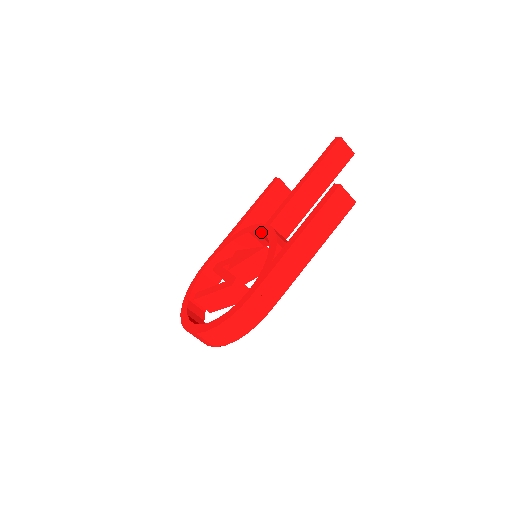
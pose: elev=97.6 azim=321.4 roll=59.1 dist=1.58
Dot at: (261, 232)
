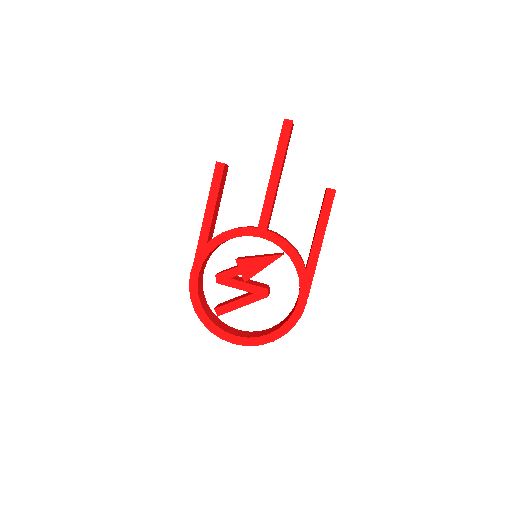
Dot at: occluded
